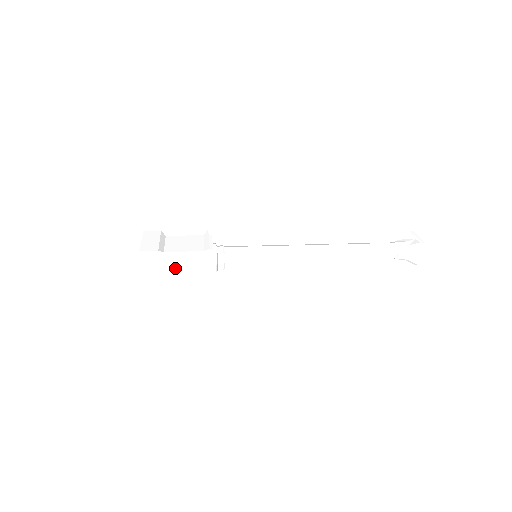
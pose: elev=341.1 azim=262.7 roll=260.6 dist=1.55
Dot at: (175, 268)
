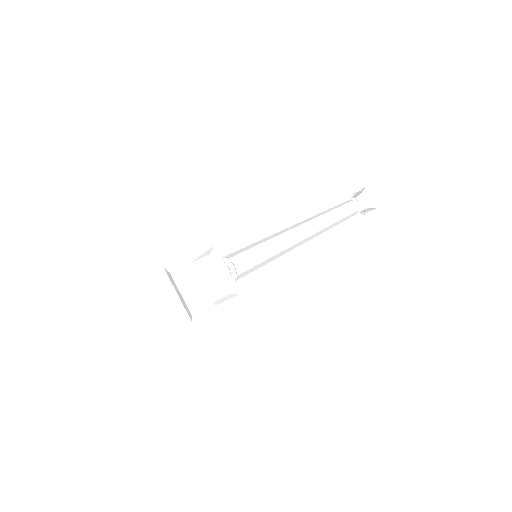
Dot at: occluded
